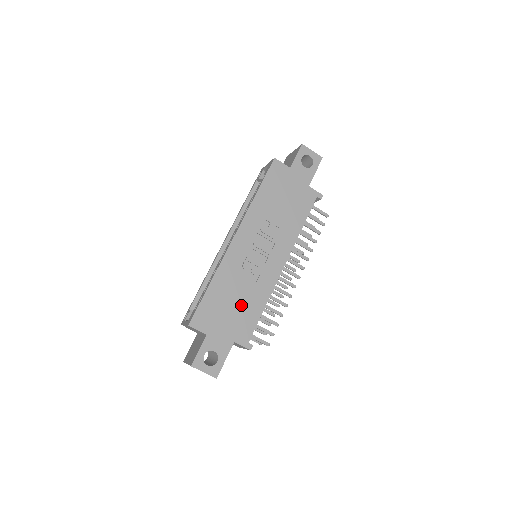
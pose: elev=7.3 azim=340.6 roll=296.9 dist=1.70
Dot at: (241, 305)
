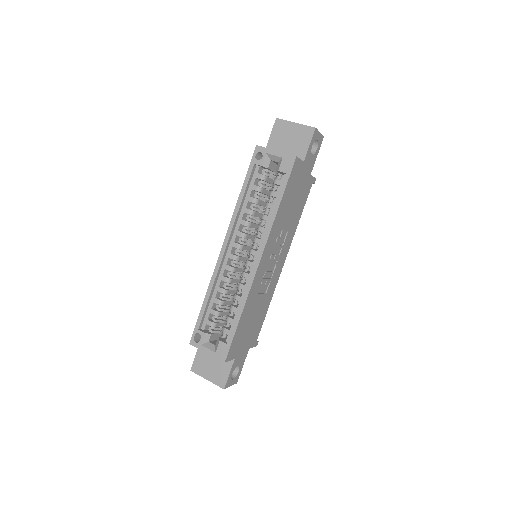
Dot at: (256, 318)
